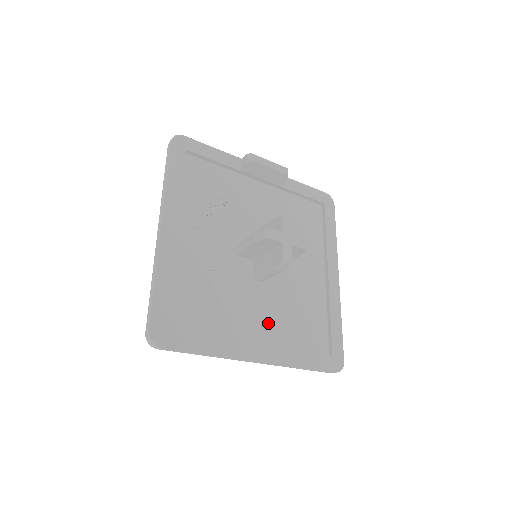
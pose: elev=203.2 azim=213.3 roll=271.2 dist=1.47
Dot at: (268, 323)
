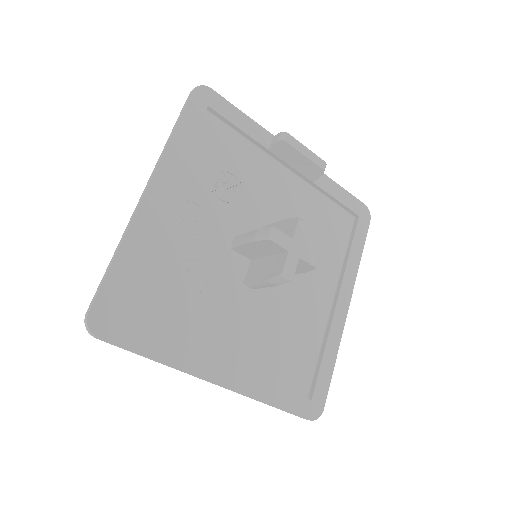
Dot at: (245, 340)
